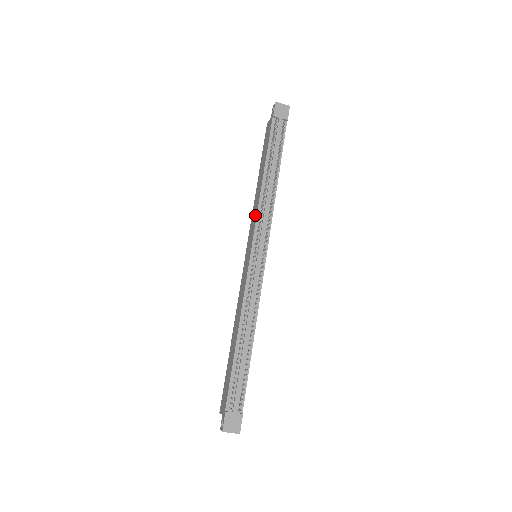
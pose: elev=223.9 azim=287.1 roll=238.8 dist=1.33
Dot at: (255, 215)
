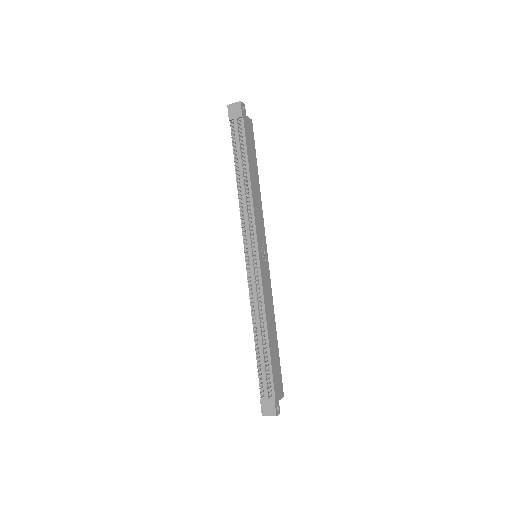
Dot at: occluded
